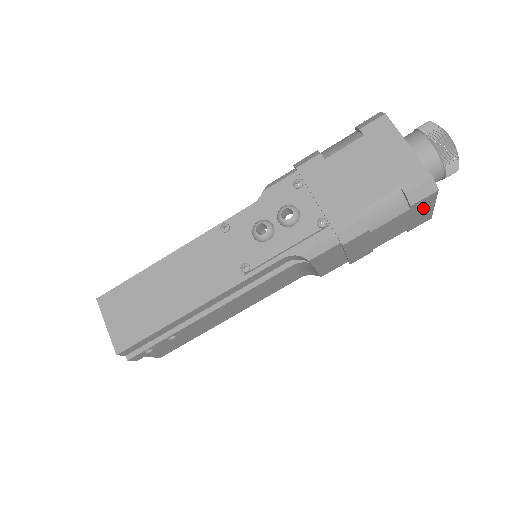
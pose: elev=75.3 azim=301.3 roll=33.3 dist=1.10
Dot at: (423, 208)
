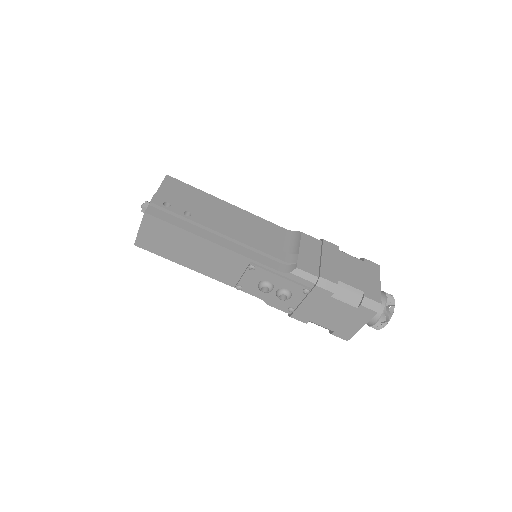
Dot at: occluded
